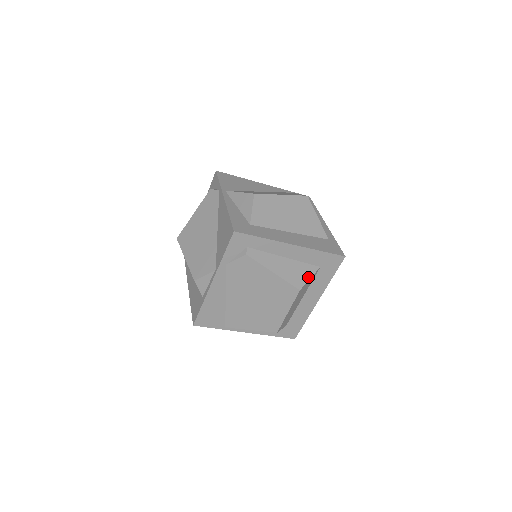
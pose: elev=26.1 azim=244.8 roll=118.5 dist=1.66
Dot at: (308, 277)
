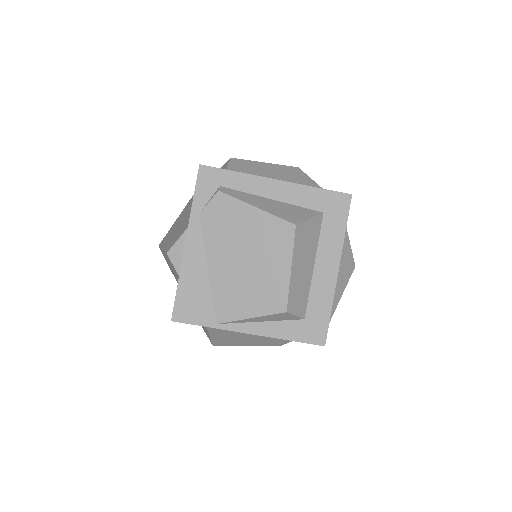
Dot at: (307, 217)
